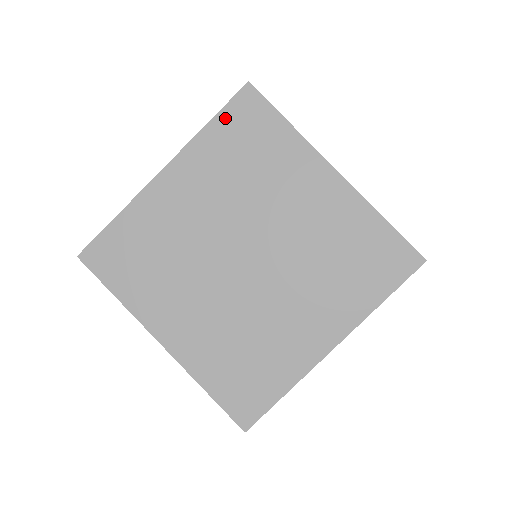
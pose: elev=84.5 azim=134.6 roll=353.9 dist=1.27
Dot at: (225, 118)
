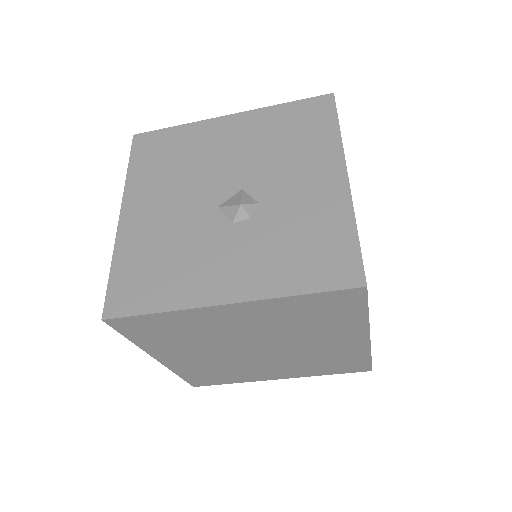
Dot at: (319, 297)
